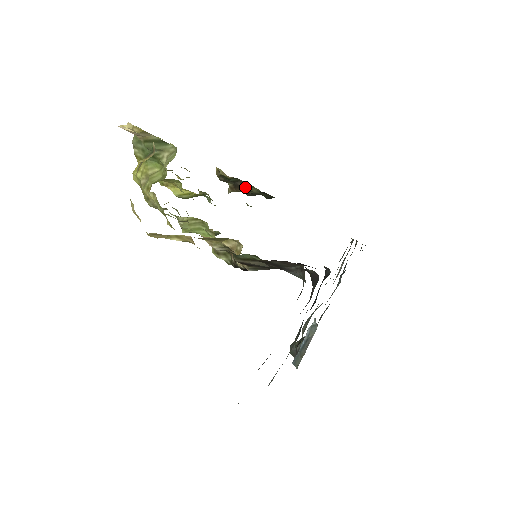
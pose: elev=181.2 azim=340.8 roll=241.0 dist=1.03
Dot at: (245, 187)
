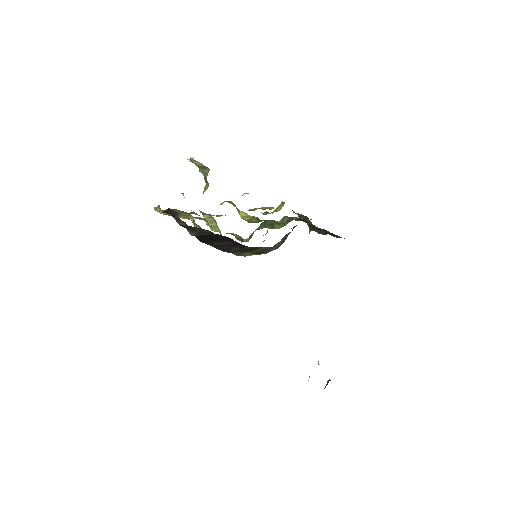
Dot at: occluded
